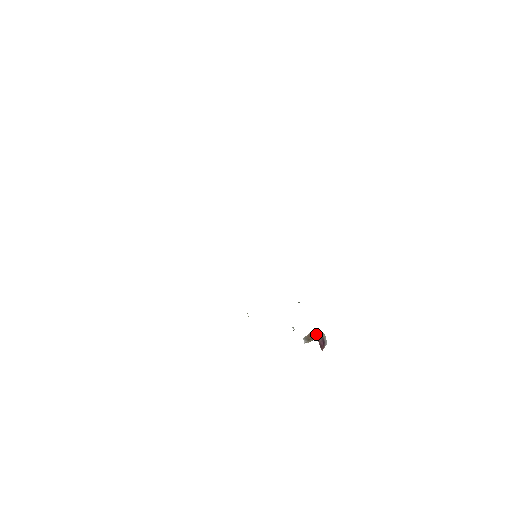
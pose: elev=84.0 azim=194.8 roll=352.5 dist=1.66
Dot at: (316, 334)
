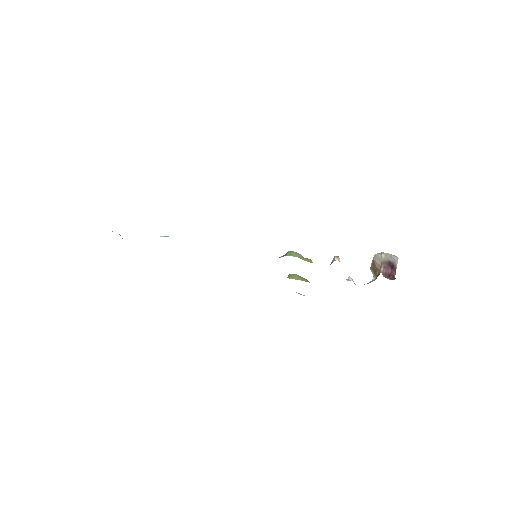
Dot at: (378, 261)
